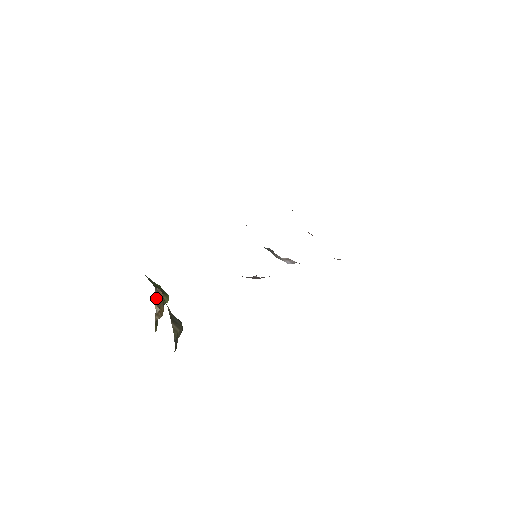
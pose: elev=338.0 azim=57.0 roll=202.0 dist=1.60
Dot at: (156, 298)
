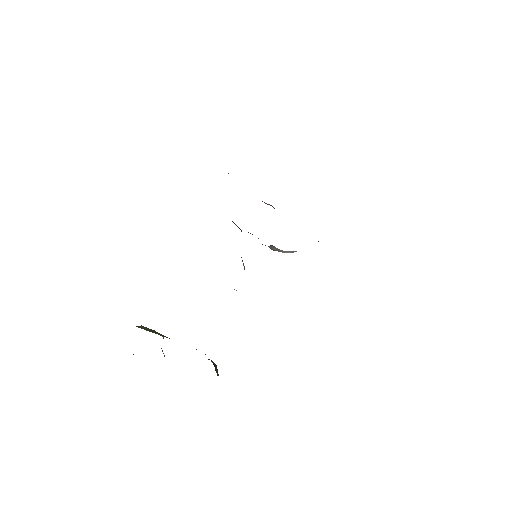
Dot at: occluded
